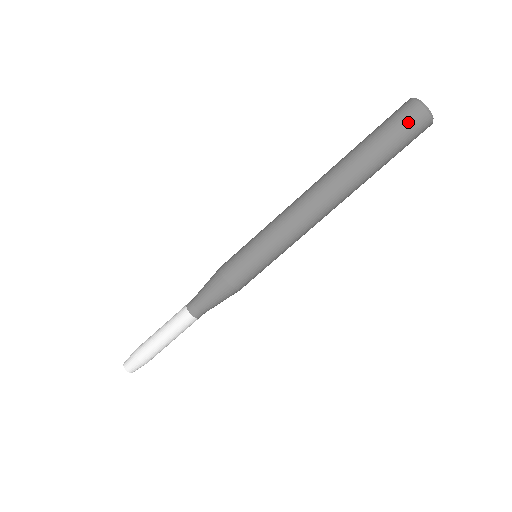
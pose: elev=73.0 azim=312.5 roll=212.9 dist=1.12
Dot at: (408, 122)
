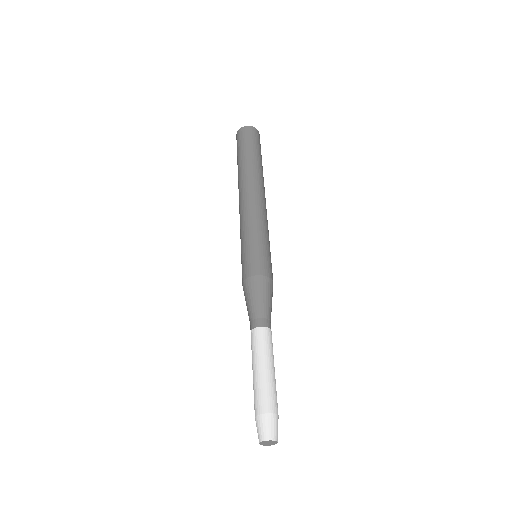
Dot at: (256, 136)
